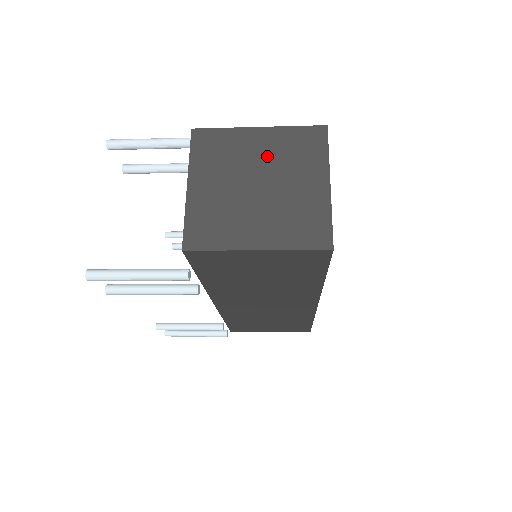
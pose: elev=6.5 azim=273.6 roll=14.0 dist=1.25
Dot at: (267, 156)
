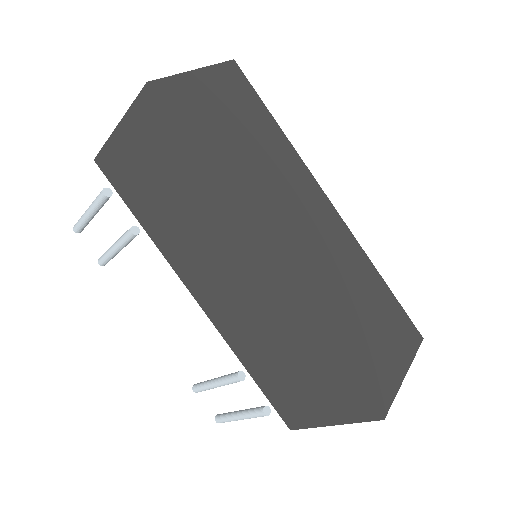
Dot at: occluded
